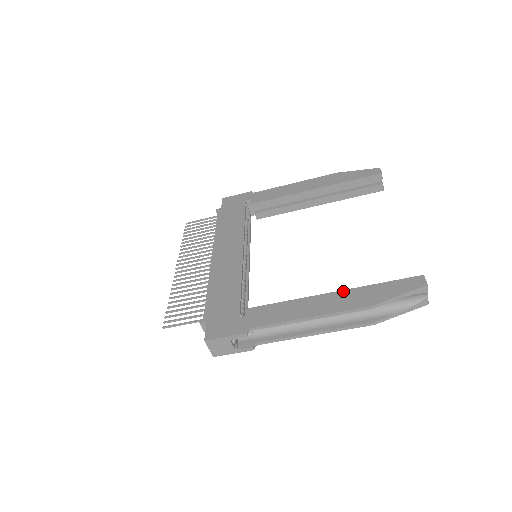
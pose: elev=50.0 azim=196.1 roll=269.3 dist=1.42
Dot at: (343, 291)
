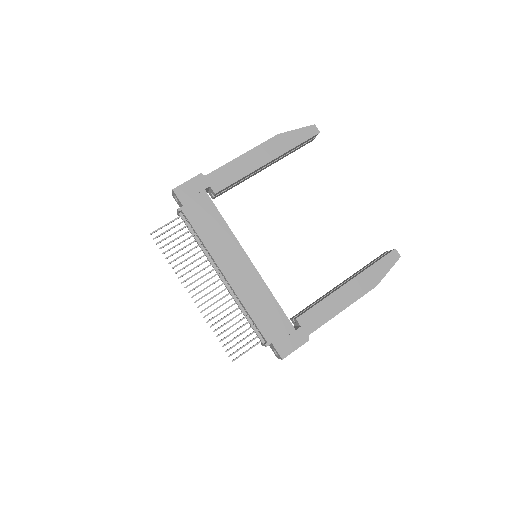
Dot at: (354, 279)
